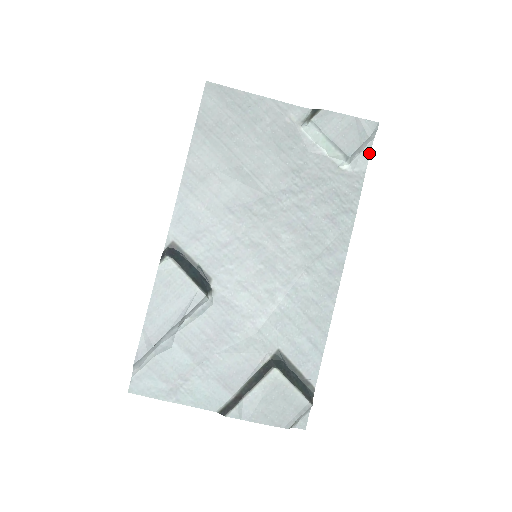
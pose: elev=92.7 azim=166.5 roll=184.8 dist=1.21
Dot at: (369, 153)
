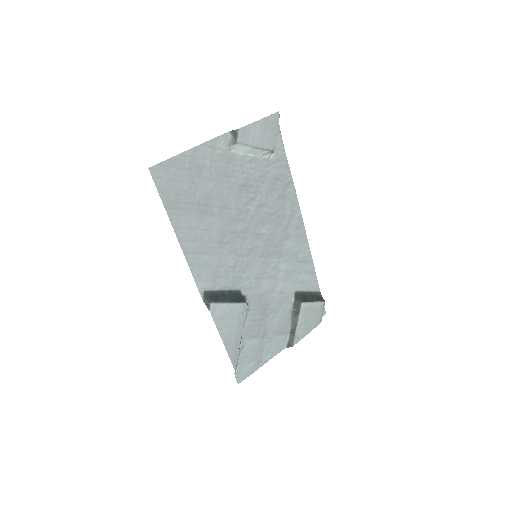
Dot at: (281, 135)
